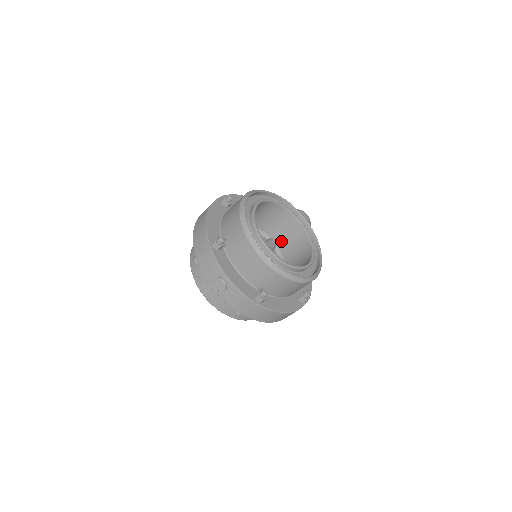
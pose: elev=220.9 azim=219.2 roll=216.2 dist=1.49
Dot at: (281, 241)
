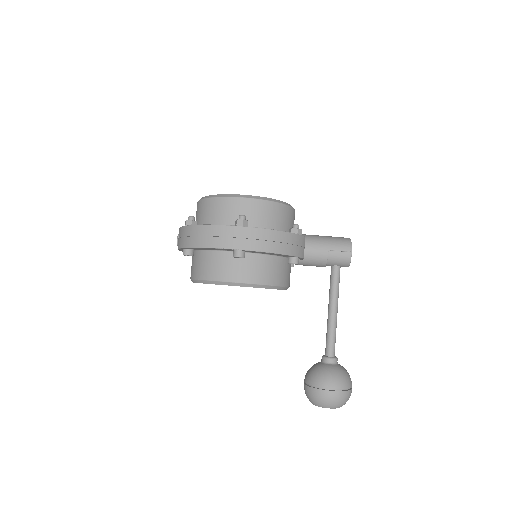
Dot at: occluded
